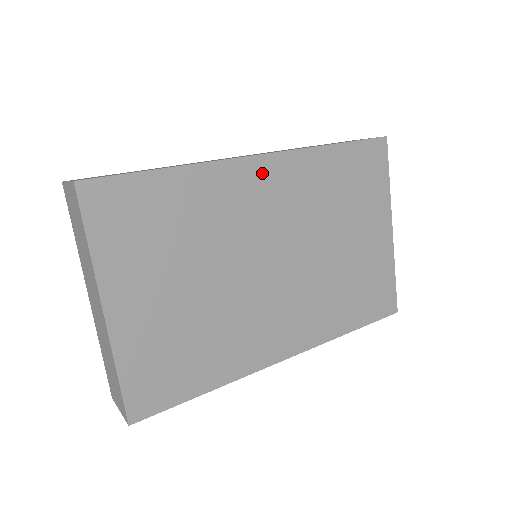
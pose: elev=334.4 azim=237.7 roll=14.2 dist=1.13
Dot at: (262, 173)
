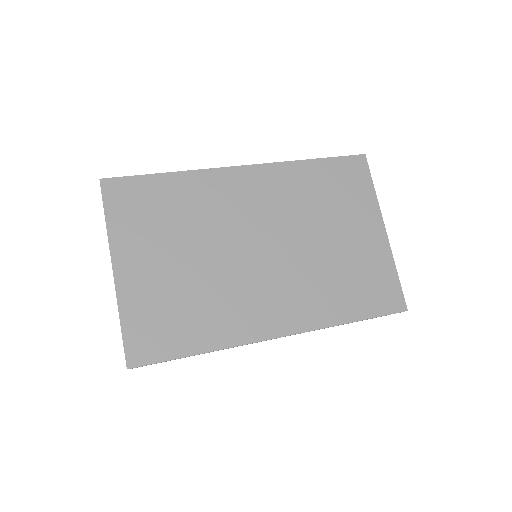
Dot at: (245, 179)
